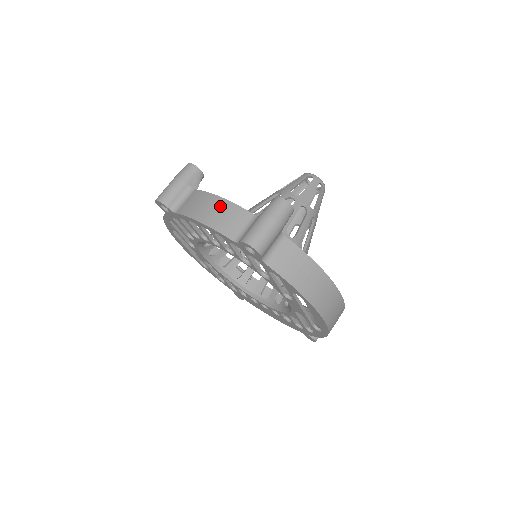
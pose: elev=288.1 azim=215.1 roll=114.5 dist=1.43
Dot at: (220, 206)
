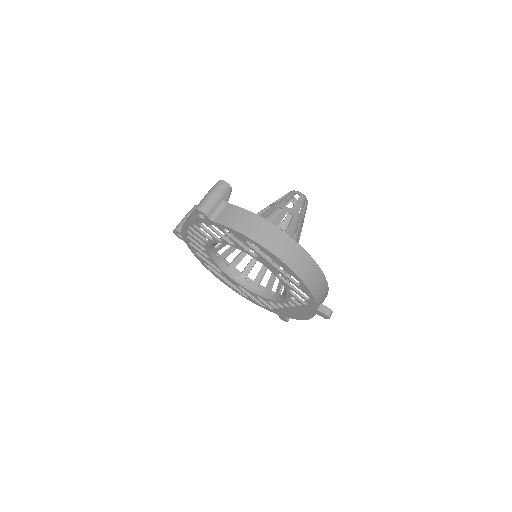
Dot at: occluded
